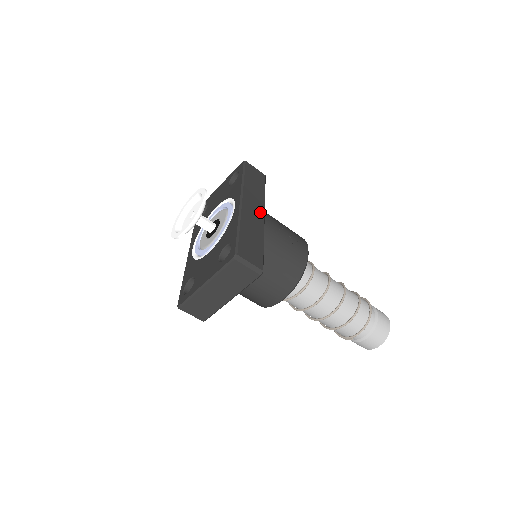
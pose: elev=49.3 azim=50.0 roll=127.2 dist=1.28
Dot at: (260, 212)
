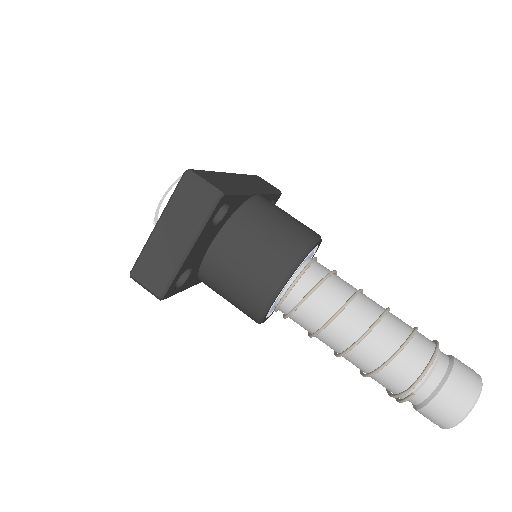
Dot at: (253, 188)
